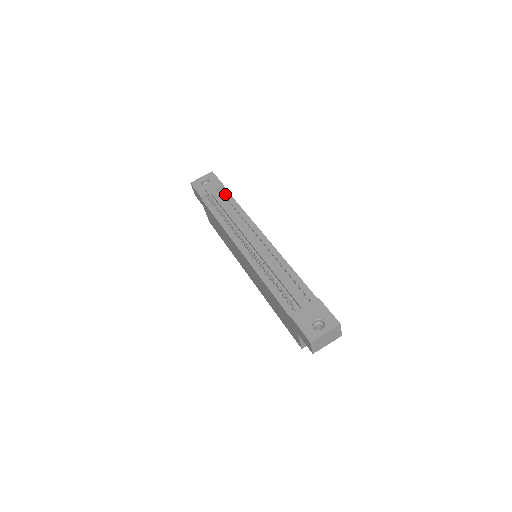
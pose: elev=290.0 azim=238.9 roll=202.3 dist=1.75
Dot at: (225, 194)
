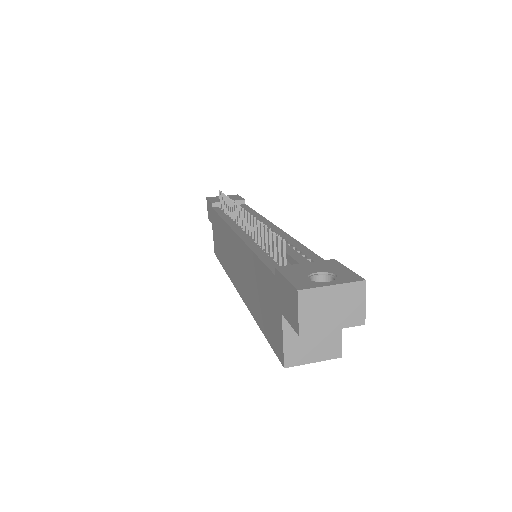
Dot at: (243, 206)
